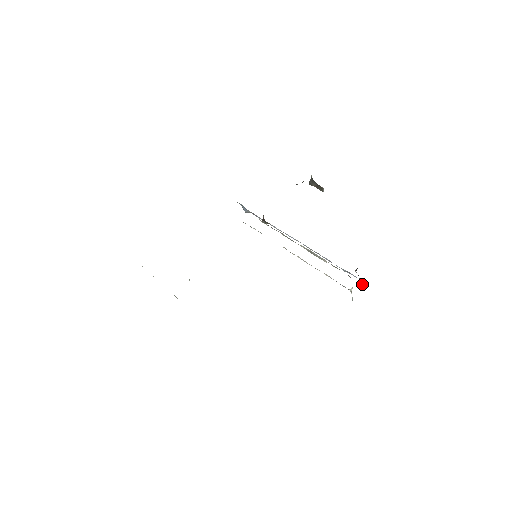
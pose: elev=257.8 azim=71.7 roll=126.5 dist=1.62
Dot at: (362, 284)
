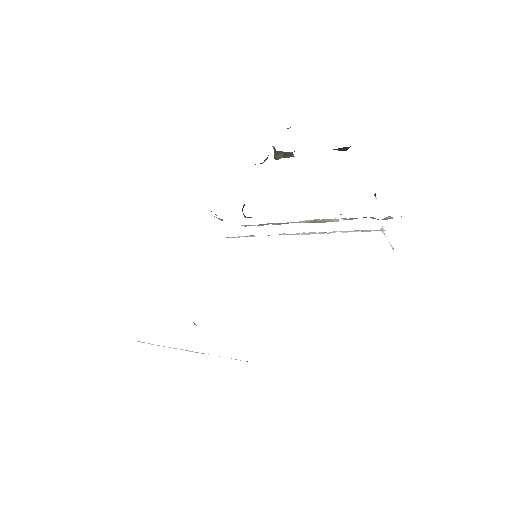
Dot at: (391, 217)
